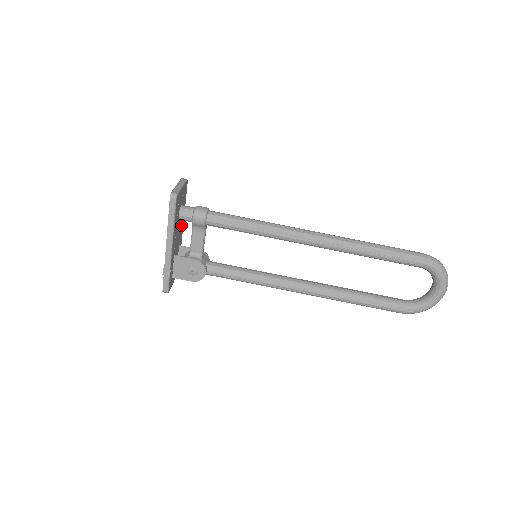
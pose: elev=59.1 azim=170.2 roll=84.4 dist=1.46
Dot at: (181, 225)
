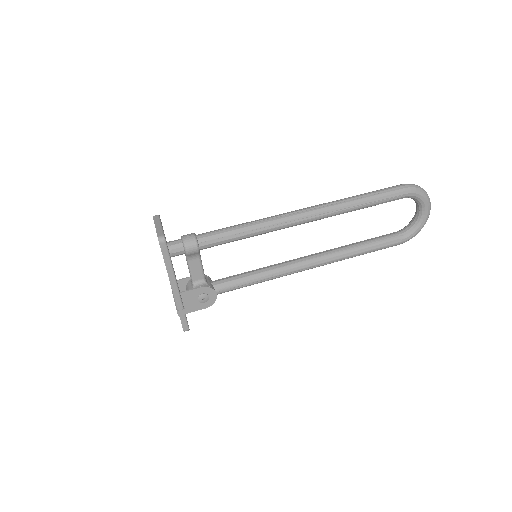
Dot at: occluded
